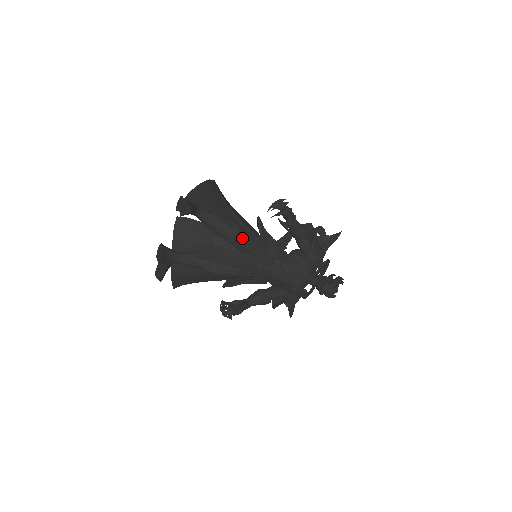
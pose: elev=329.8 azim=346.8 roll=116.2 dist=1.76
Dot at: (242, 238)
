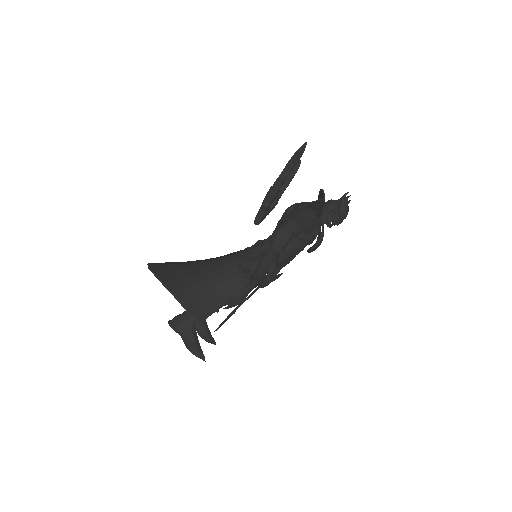
Dot at: (244, 295)
